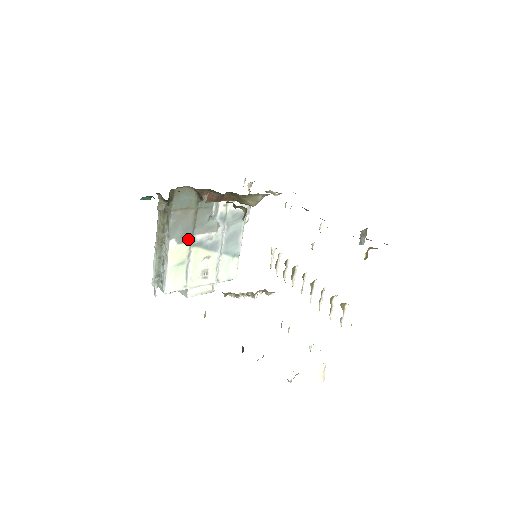
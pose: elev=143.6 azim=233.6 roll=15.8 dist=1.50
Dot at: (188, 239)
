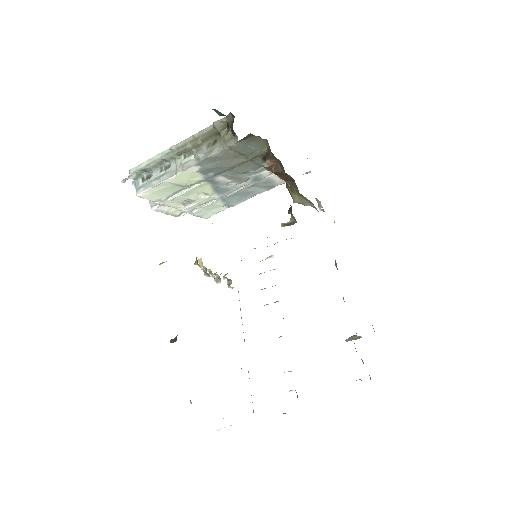
Dot at: (211, 174)
